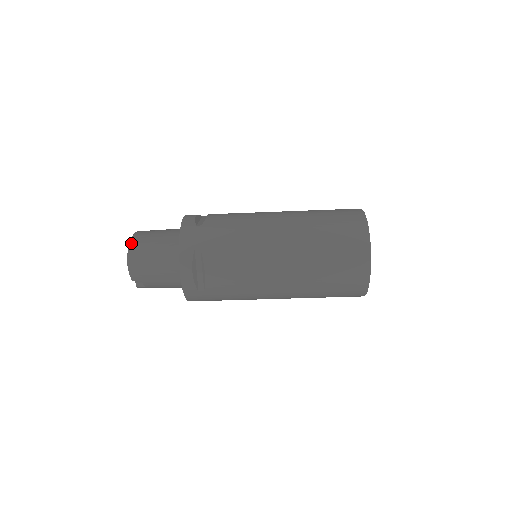
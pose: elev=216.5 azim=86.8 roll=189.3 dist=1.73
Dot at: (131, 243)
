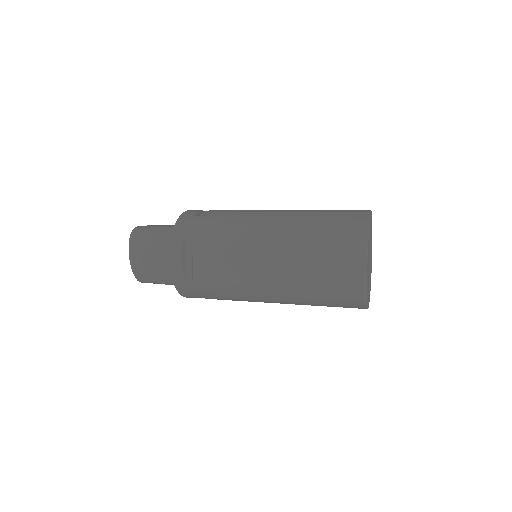
Dot at: (134, 272)
